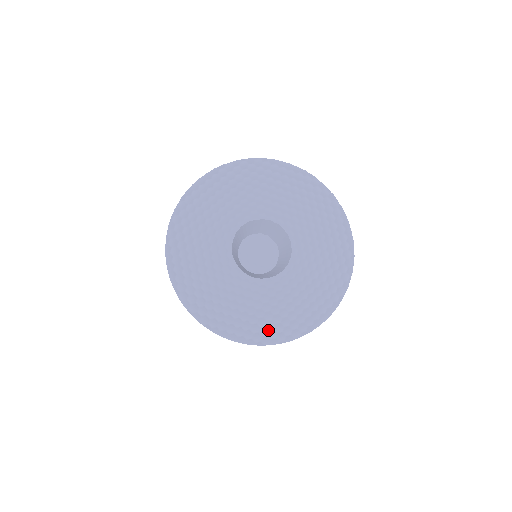
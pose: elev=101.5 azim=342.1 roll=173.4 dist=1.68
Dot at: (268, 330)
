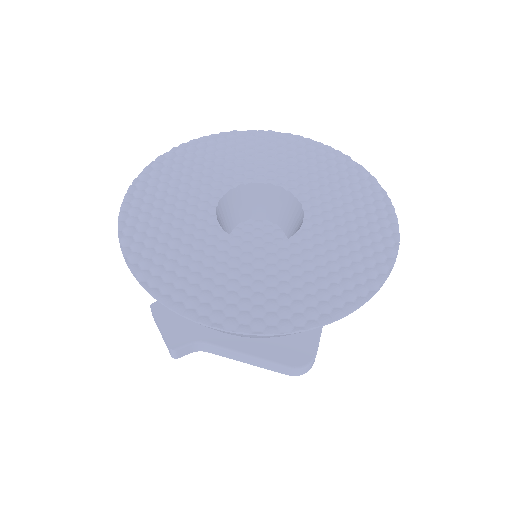
Dot at: (361, 273)
